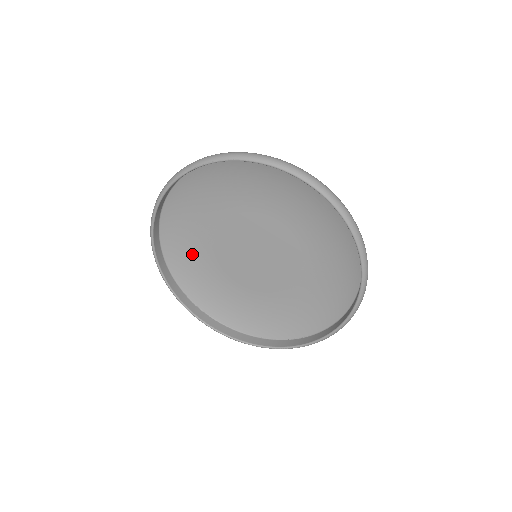
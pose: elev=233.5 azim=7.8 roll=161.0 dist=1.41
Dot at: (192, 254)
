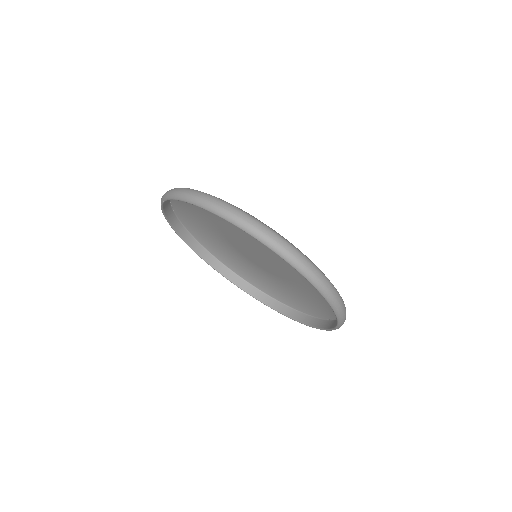
Dot at: (239, 261)
